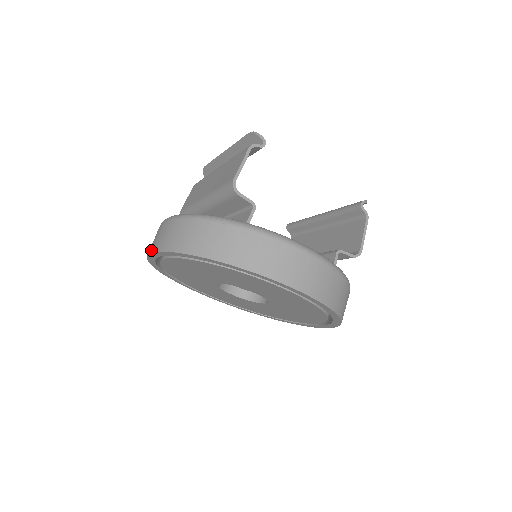
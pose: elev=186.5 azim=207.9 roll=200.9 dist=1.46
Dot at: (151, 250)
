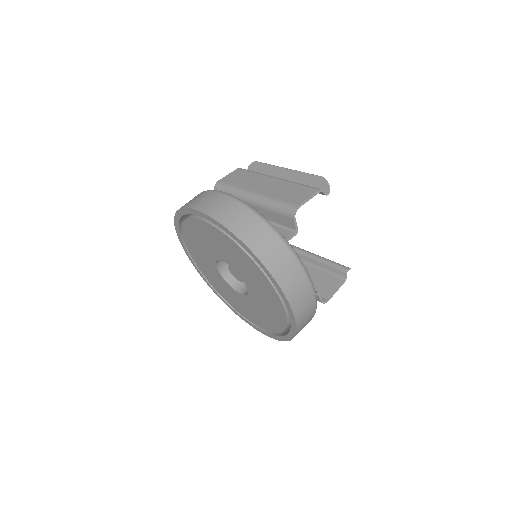
Dot at: (200, 208)
